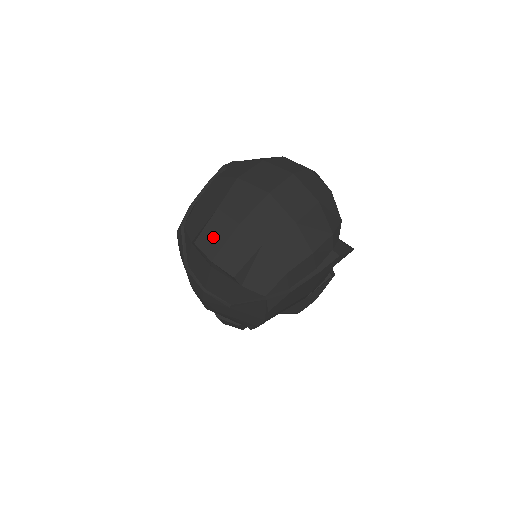
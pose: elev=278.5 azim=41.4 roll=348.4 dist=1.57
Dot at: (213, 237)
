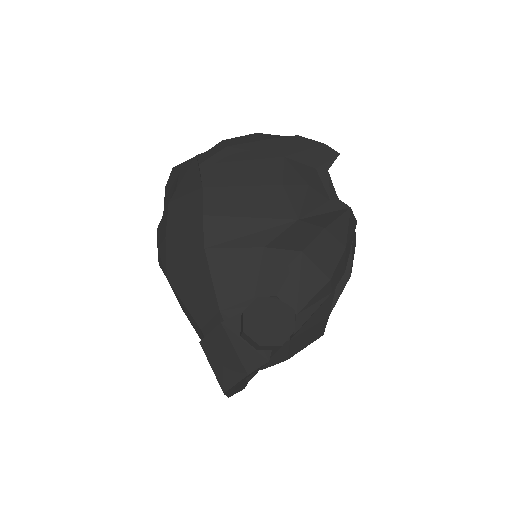
Dot at: occluded
